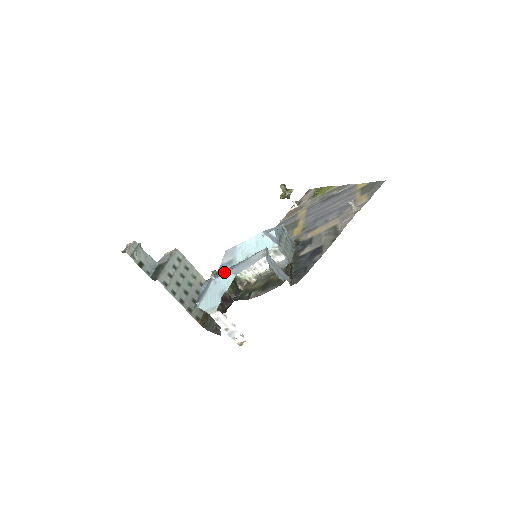
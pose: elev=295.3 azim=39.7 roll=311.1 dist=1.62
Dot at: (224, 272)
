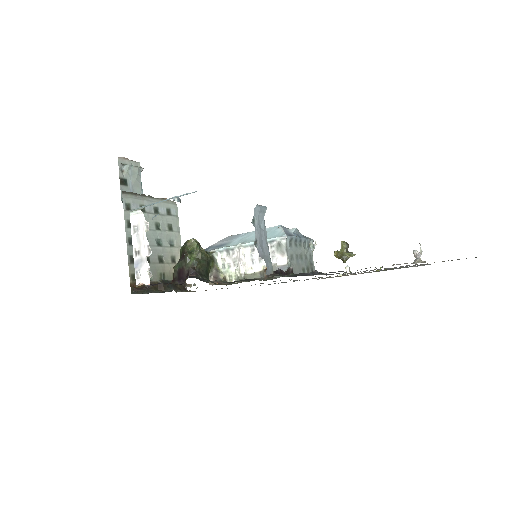
Dot at: occluded
